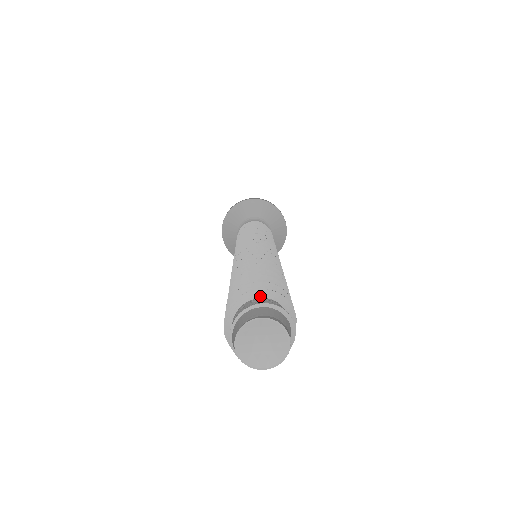
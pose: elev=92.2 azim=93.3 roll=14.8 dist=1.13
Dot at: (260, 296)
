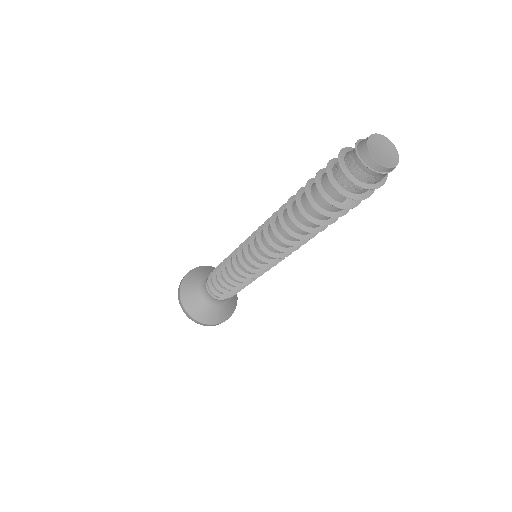
Dot at: (349, 151)
